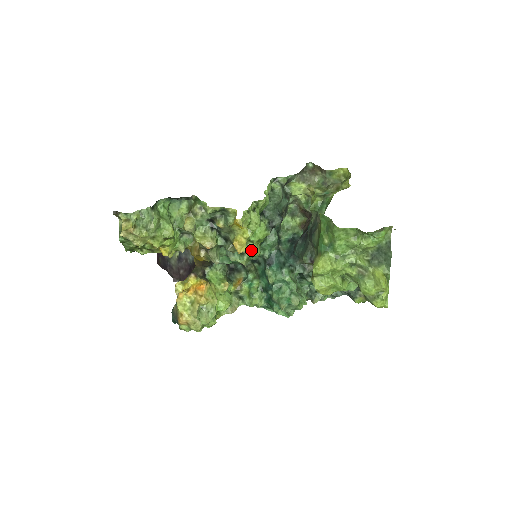
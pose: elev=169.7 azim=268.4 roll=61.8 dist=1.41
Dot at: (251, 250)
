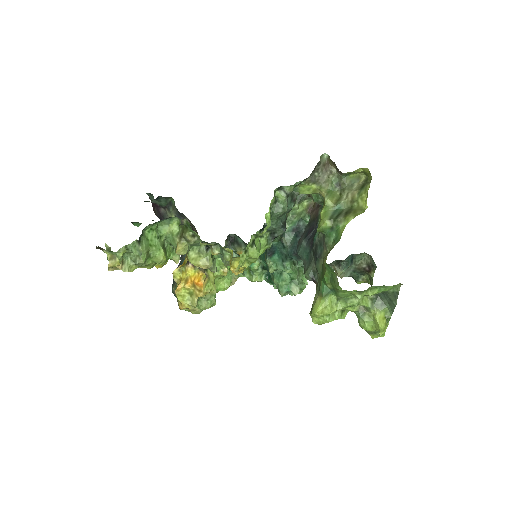
Dot at: occluded
